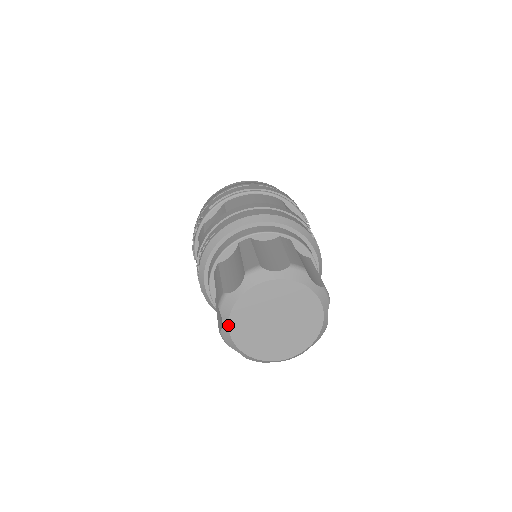
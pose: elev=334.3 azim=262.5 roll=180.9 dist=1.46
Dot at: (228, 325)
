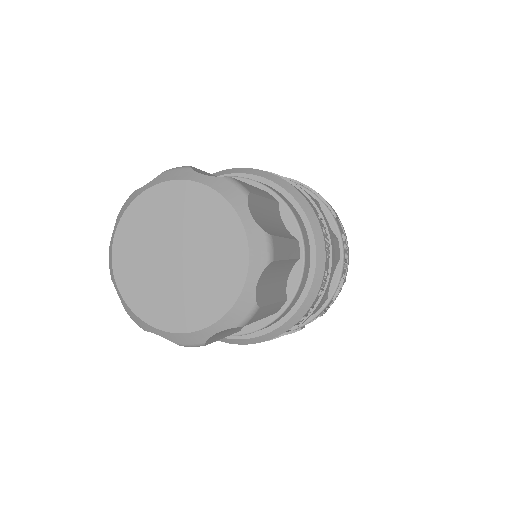
Dot at: (114, 233)
